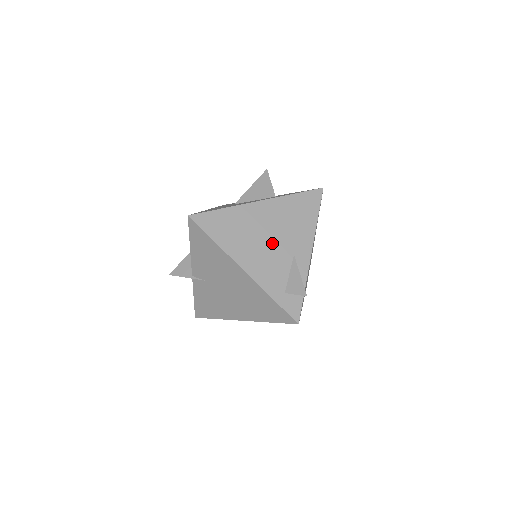
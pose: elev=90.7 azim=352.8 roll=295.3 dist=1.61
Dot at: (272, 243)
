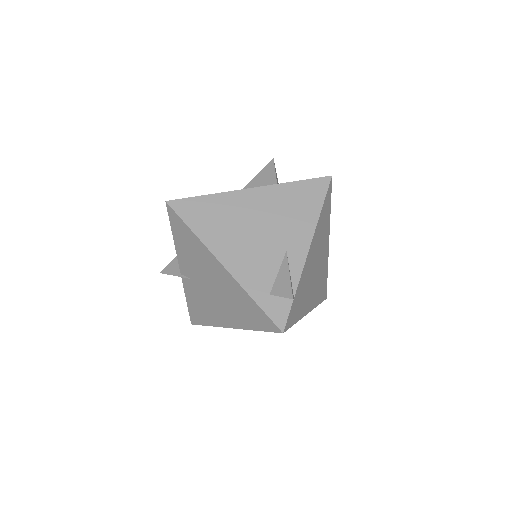
Dot at: (261, 236)
